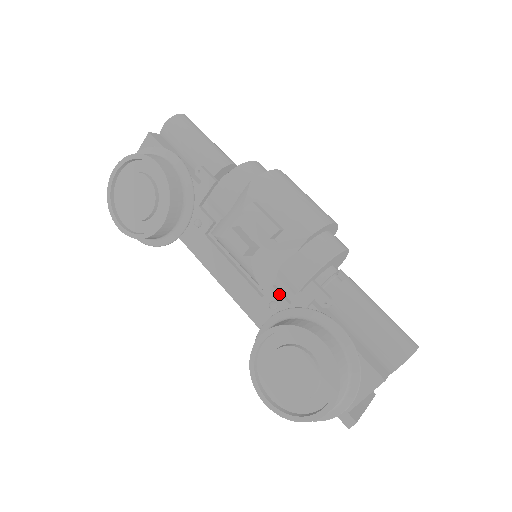
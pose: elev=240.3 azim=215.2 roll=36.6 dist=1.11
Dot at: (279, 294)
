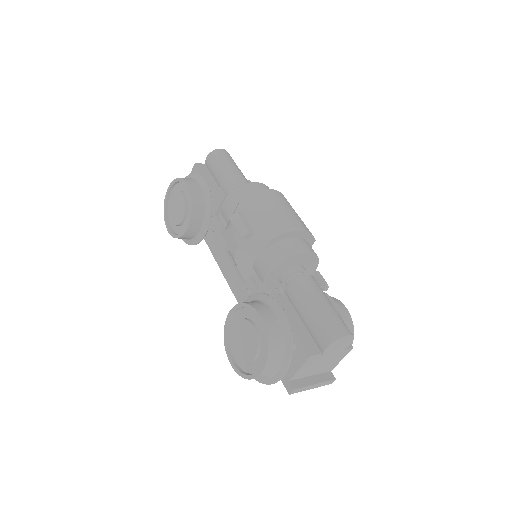
Dot at: (252, 283)
